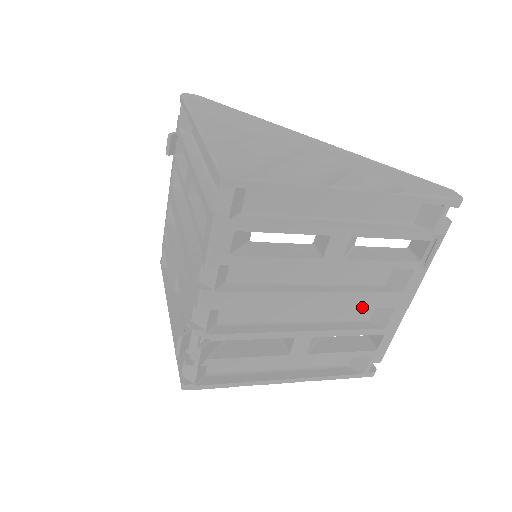
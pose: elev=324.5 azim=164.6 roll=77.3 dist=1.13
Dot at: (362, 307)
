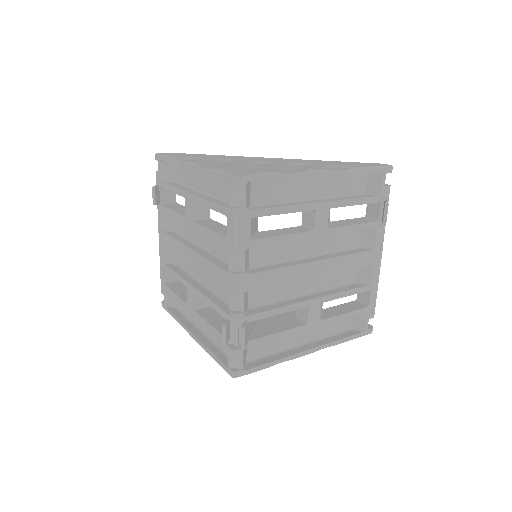
Dot at: (350, 268)
